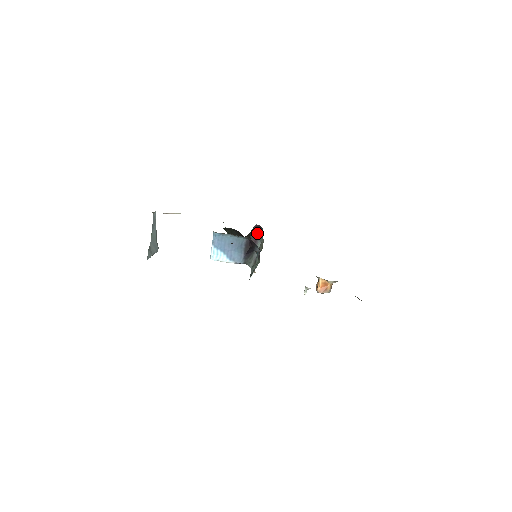
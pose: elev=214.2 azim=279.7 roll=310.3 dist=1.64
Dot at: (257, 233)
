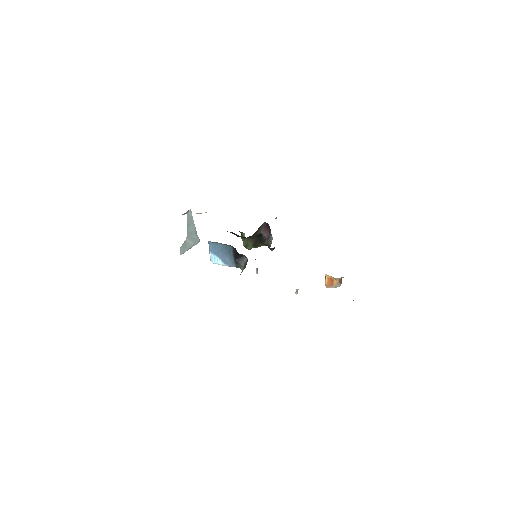
Dot at: (268, 229)
